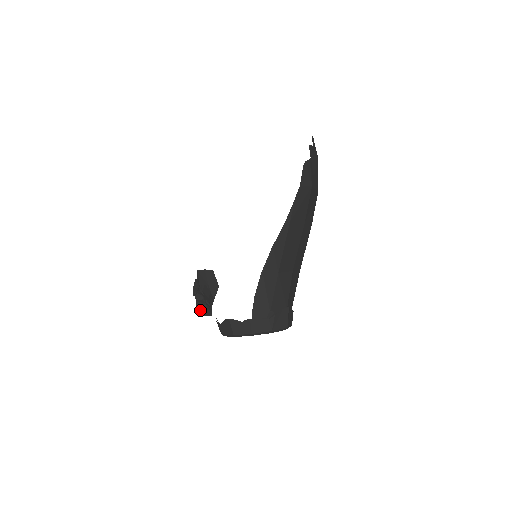
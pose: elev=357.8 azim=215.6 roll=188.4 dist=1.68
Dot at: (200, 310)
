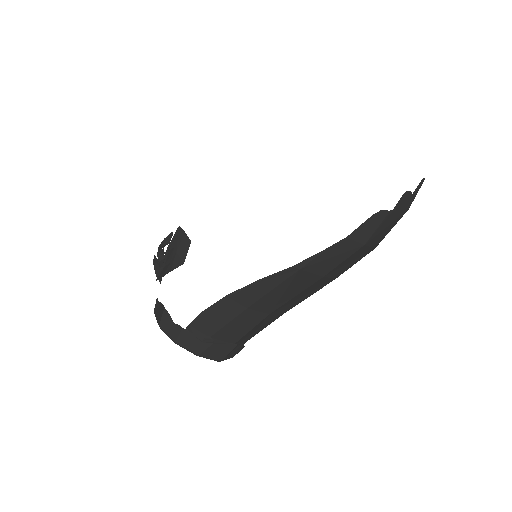
Dot at: (155, 266)
